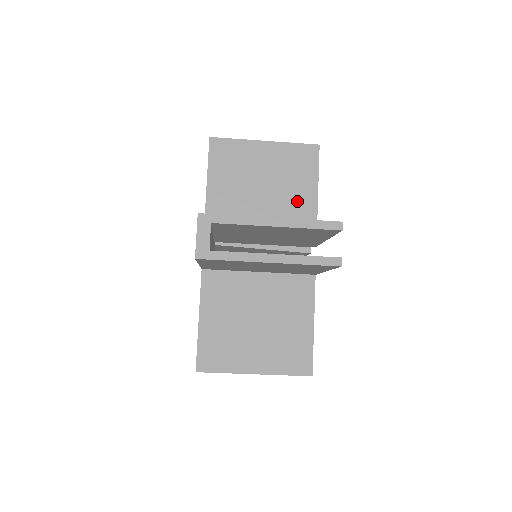
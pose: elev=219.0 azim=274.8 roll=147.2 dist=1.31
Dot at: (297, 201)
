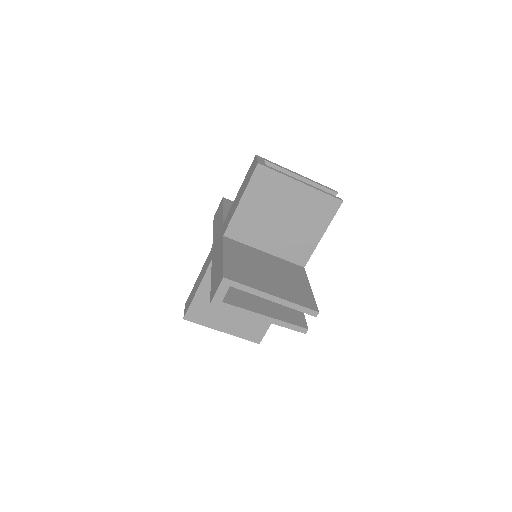
Dot at: occluded
